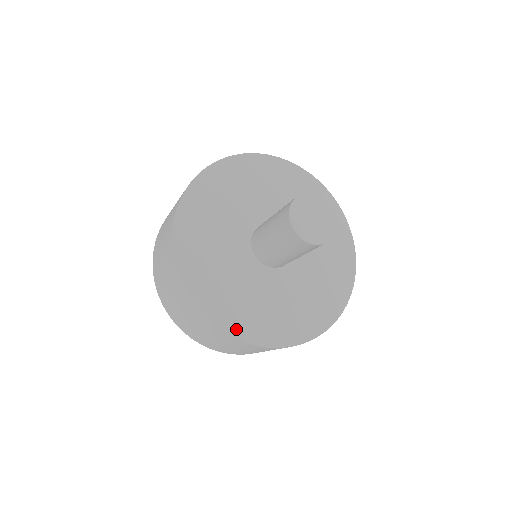
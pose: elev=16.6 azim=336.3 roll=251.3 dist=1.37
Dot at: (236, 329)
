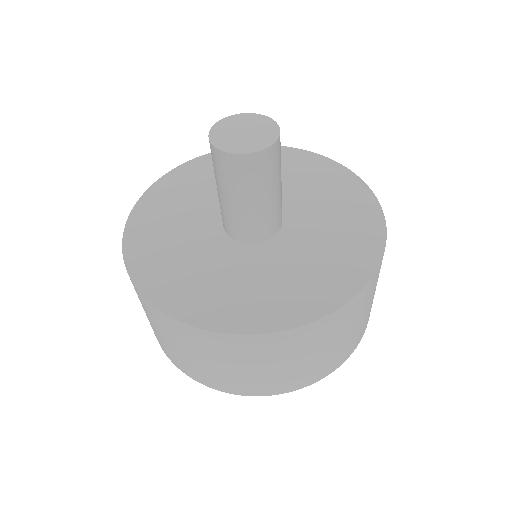
Dot at: (177, 308)
